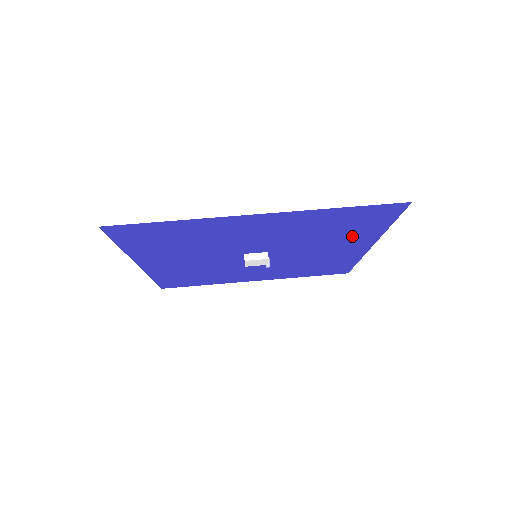
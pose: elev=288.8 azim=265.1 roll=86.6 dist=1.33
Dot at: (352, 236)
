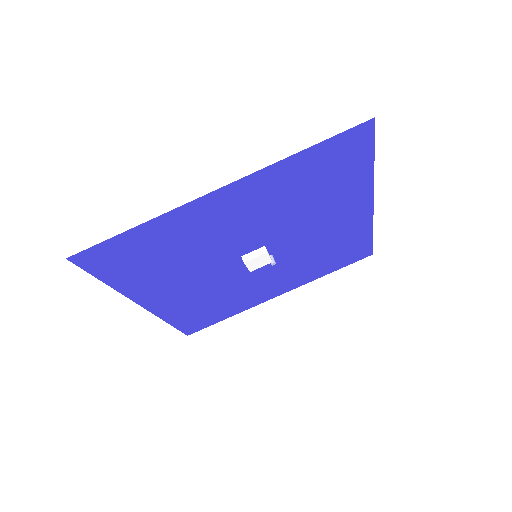
Dot at: (341, 193)
